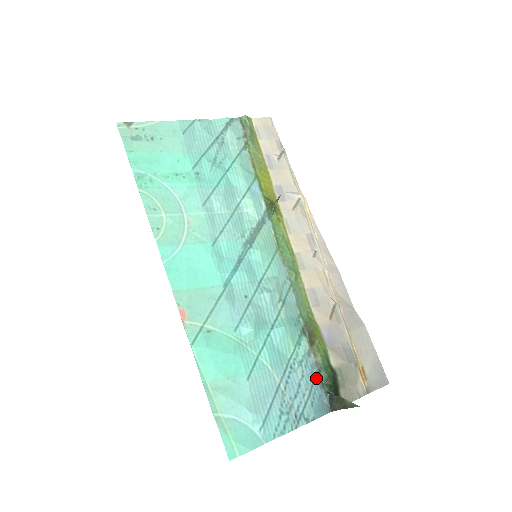
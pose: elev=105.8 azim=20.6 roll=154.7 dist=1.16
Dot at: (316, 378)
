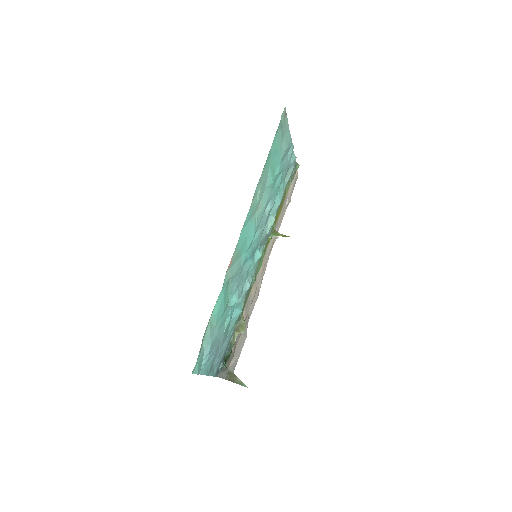
Dot at: (226, 352)
